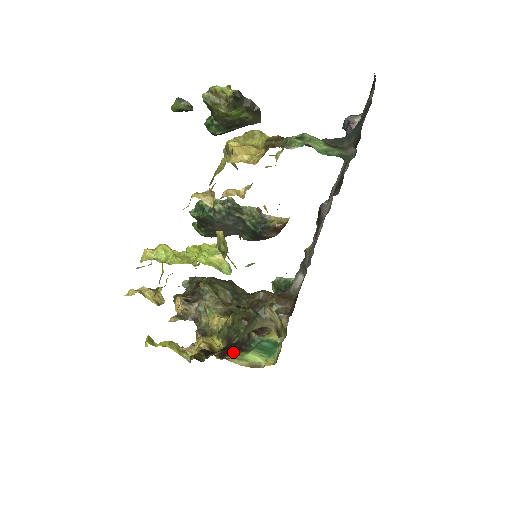
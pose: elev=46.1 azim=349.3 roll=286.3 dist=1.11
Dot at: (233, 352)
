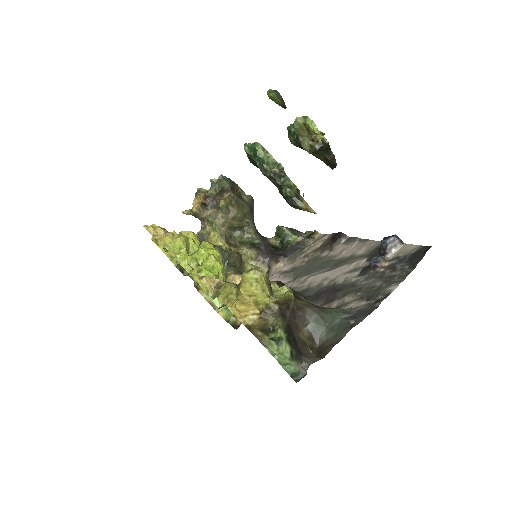
Dot at: occluded
